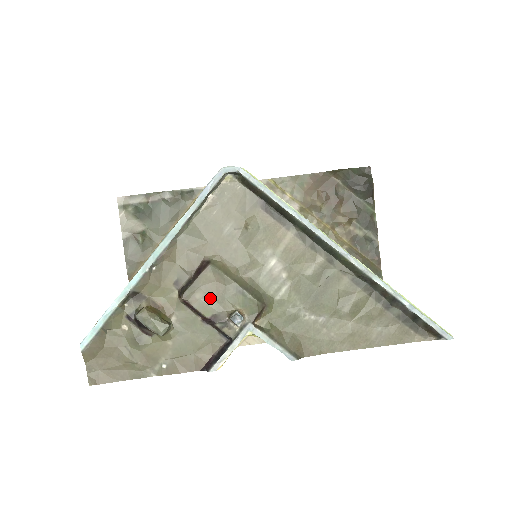
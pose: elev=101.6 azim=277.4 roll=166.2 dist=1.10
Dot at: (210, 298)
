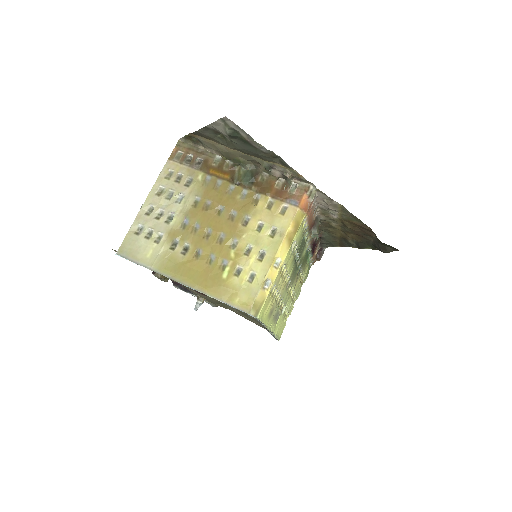
Dot at: occluded
